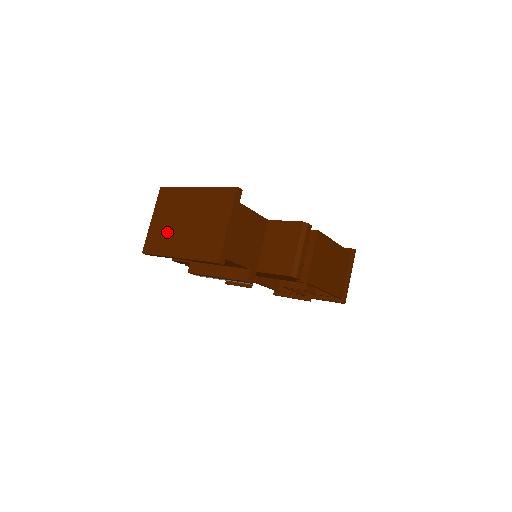
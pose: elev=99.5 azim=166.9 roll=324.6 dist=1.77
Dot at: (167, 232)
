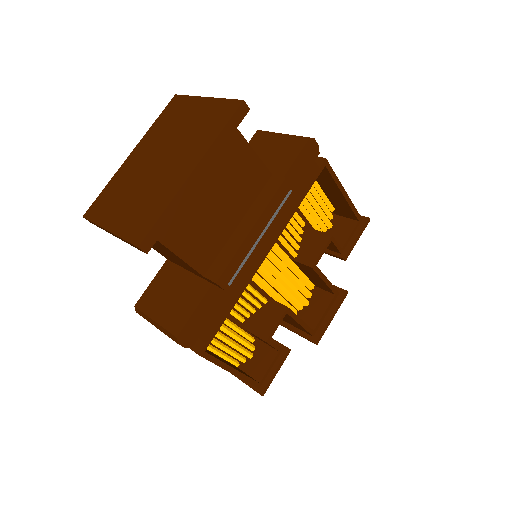
Dot at: (146, 195)
